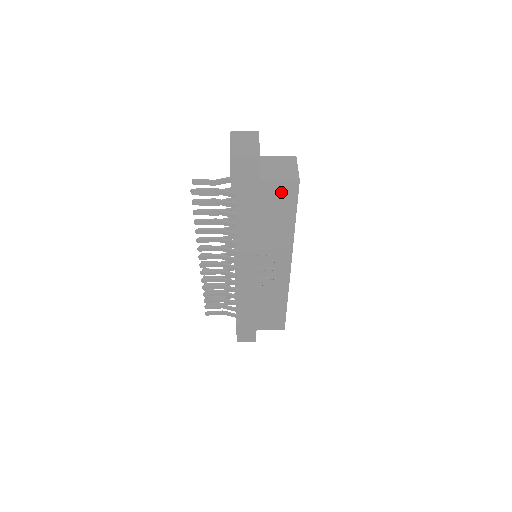
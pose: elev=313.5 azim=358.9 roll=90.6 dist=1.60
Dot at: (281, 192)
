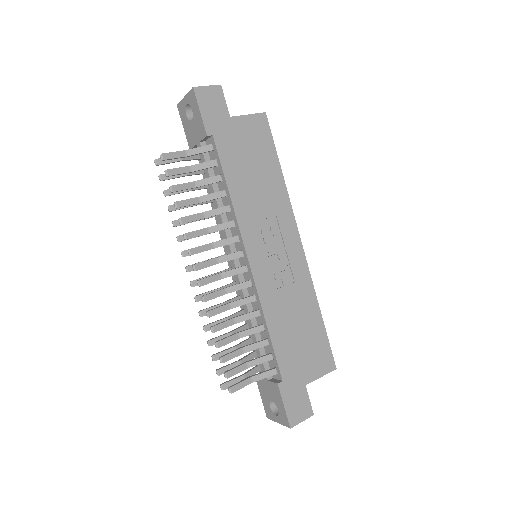
Dot at: (254, 129)
